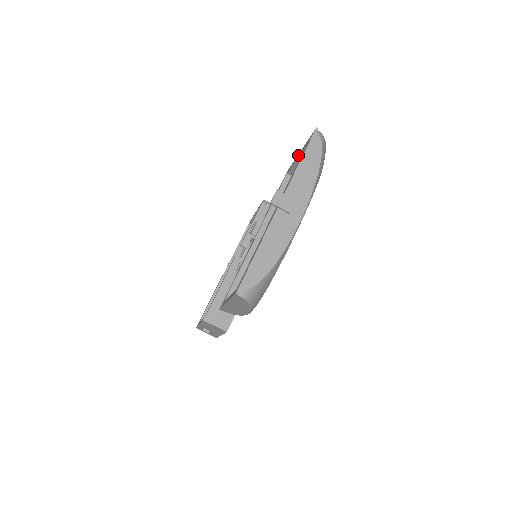
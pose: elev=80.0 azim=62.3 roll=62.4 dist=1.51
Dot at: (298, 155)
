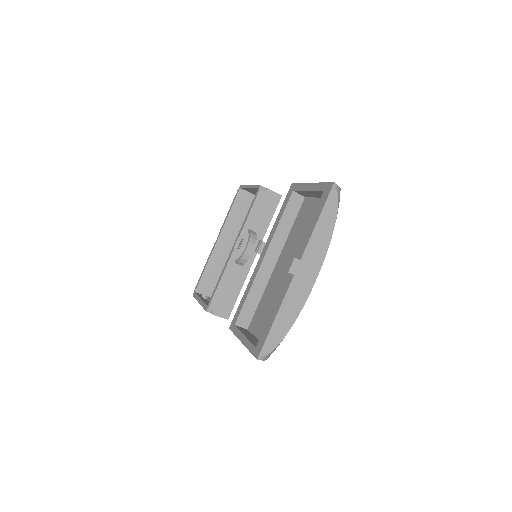
Dot at: (309, 188)
